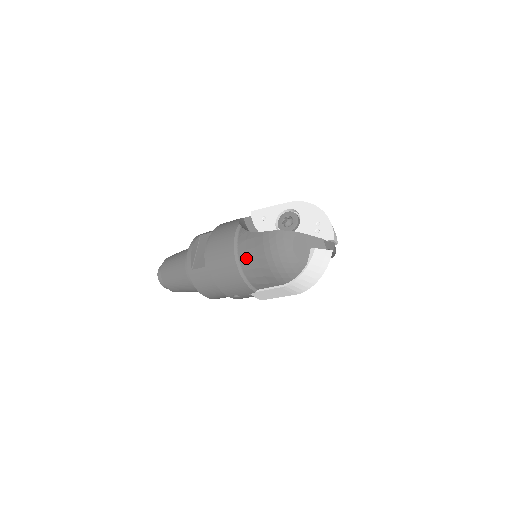
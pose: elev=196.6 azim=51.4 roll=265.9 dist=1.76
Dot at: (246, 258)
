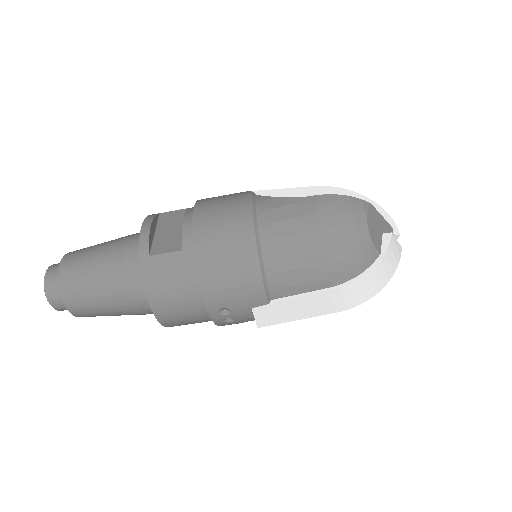
Dot at: (277, 234)
